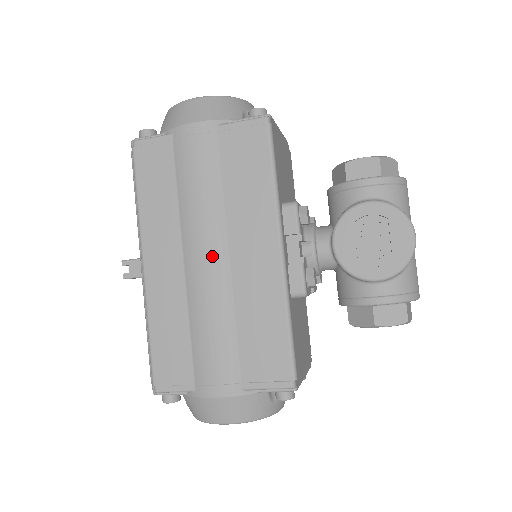
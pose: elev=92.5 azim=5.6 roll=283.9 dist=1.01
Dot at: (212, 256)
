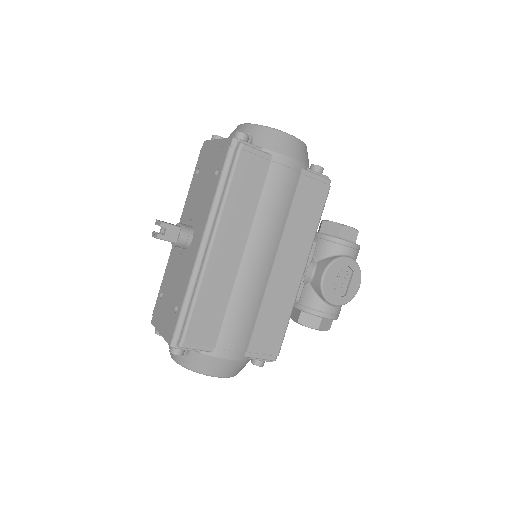
Dot at: (265, 260)
